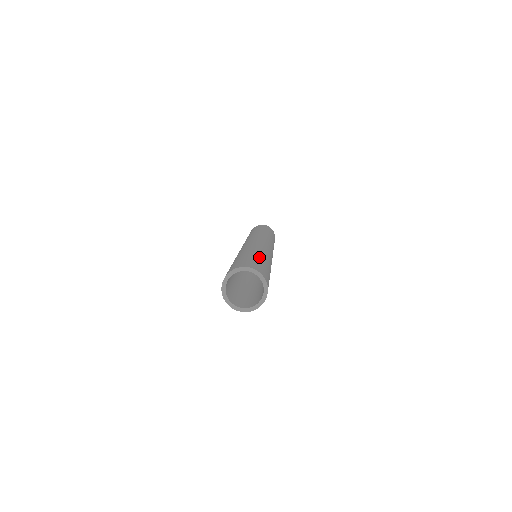
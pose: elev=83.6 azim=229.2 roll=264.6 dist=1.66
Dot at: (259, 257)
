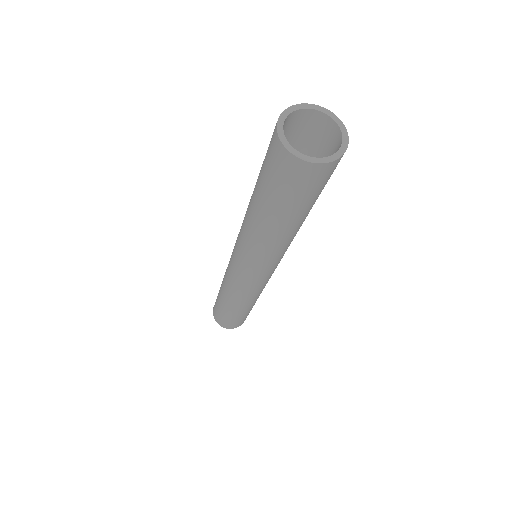
Dot at: occluded
